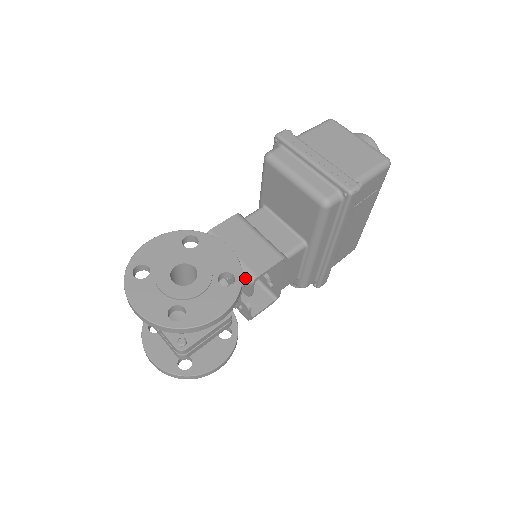
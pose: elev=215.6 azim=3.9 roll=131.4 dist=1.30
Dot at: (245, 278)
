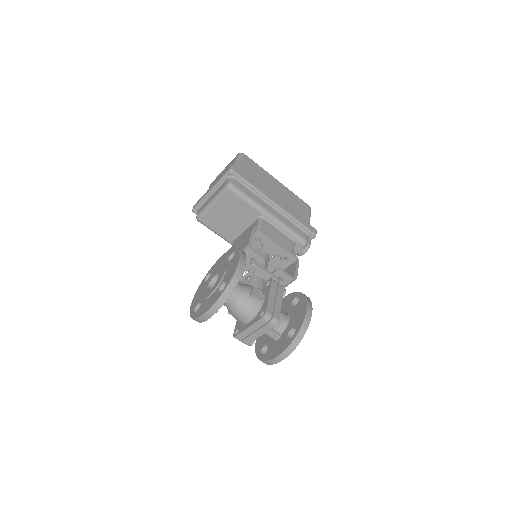
Dot at: (247, 254)
